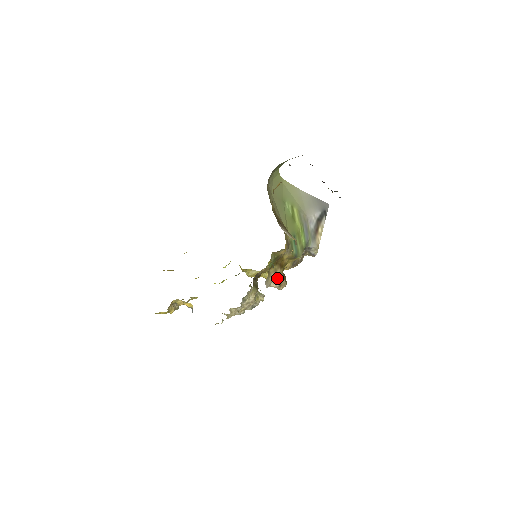
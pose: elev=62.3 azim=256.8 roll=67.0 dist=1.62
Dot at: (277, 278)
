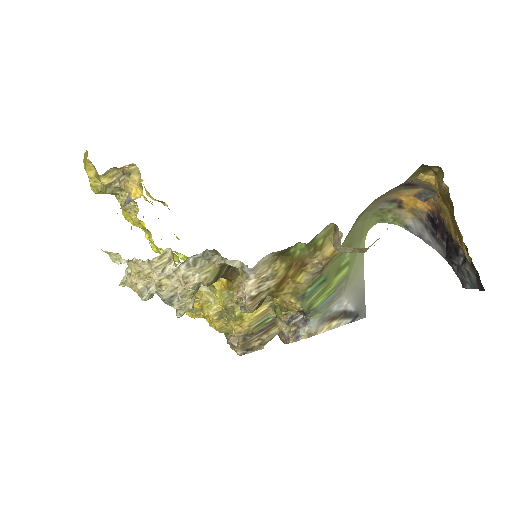
Dot at: (262, 286)
